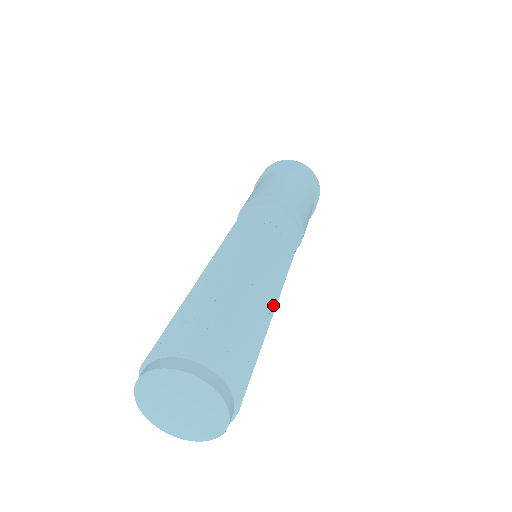
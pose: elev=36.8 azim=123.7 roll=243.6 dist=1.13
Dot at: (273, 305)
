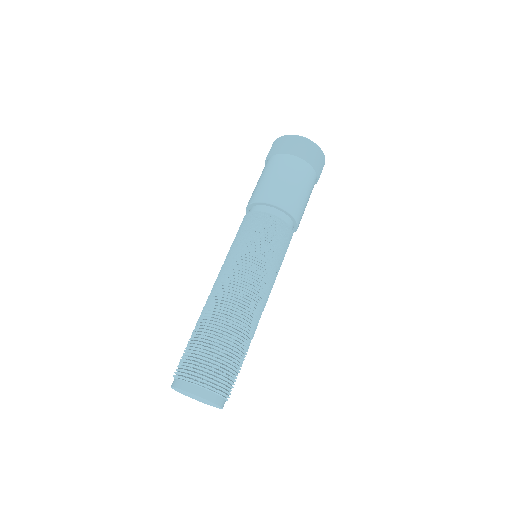
Dot at: occluded
